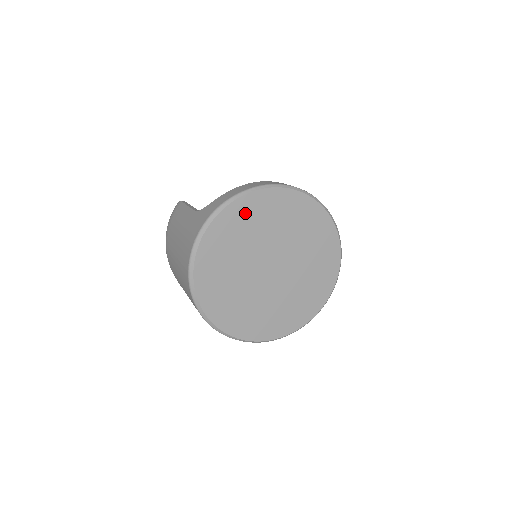
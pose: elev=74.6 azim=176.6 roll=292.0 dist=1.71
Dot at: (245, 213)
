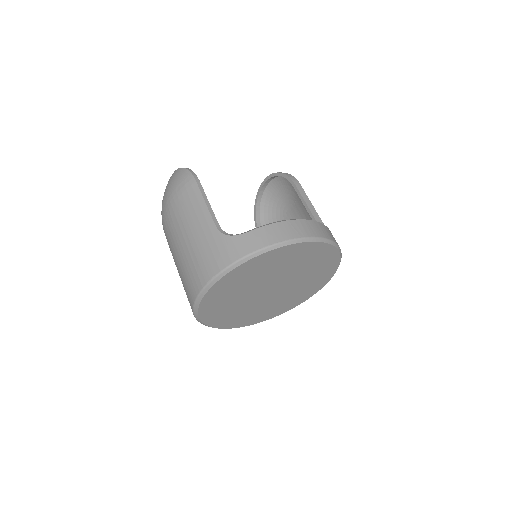
Dot at: (269, 260)
